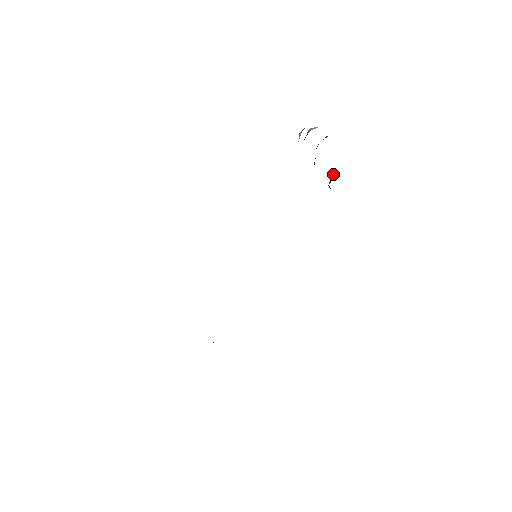
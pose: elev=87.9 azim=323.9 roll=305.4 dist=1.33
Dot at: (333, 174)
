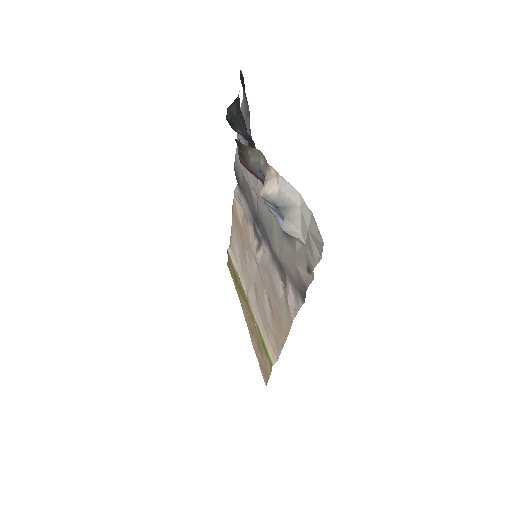
Dot at: (231, 119)
